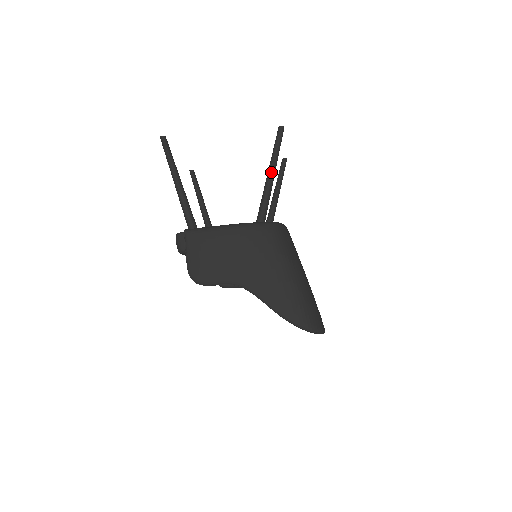
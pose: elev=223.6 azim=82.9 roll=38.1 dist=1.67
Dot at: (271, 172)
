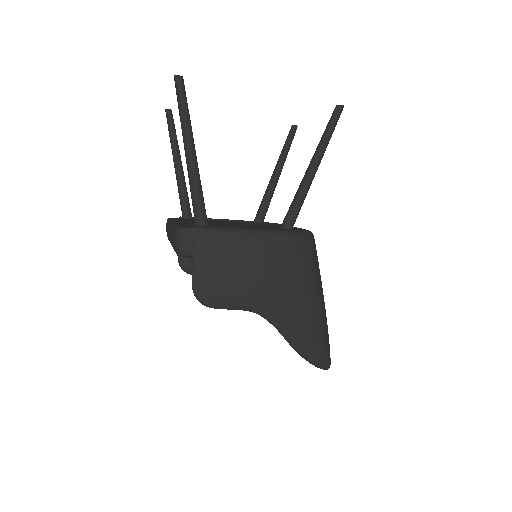
Dot at: (316, 165)
